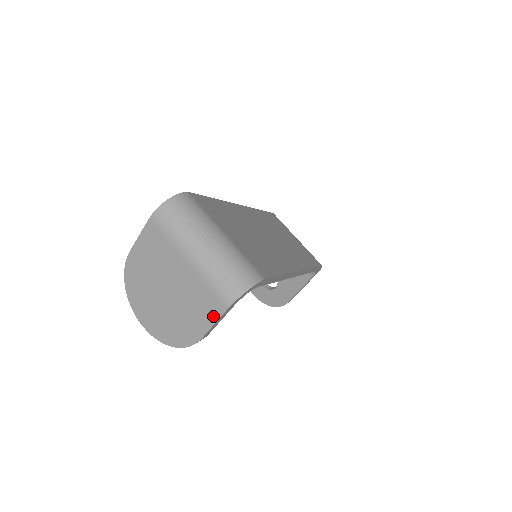
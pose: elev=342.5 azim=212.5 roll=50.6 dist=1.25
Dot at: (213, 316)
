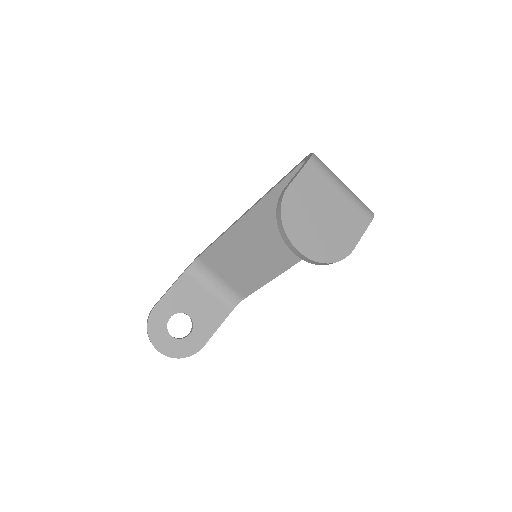
Dot at: (362, 228)
